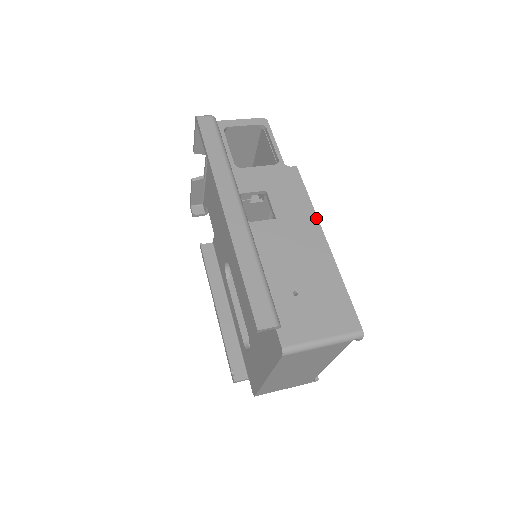
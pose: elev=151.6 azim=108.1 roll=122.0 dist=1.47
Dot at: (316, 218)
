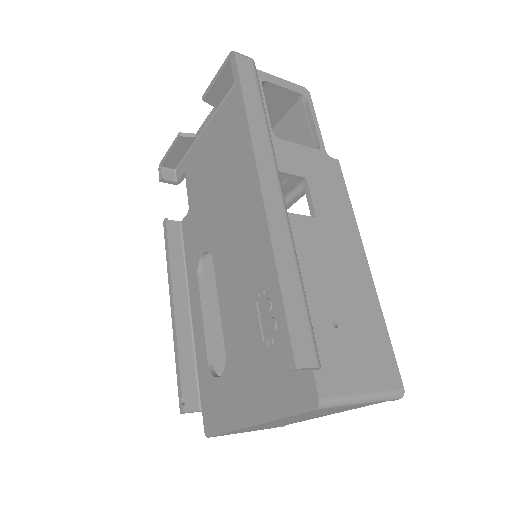
Dot at: (358, 231)
